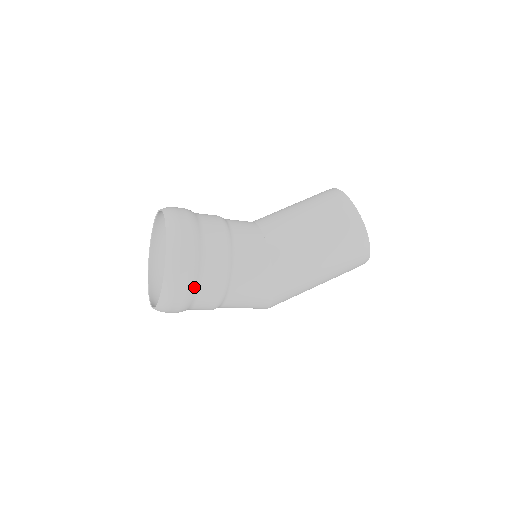
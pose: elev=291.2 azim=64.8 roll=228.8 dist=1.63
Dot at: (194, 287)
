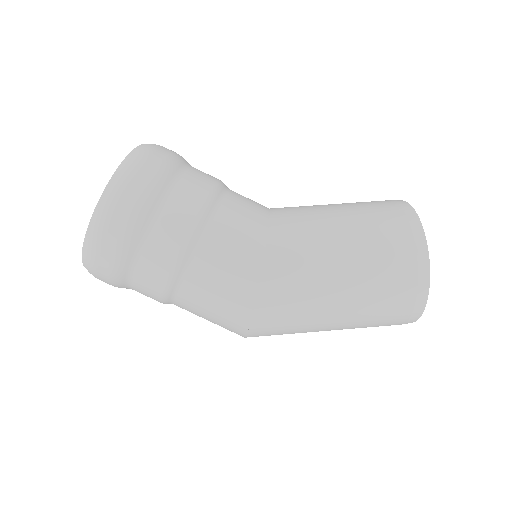
Dot at: (138, 228)
